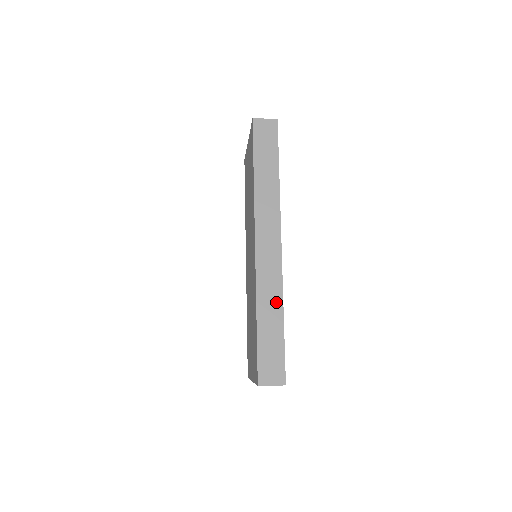
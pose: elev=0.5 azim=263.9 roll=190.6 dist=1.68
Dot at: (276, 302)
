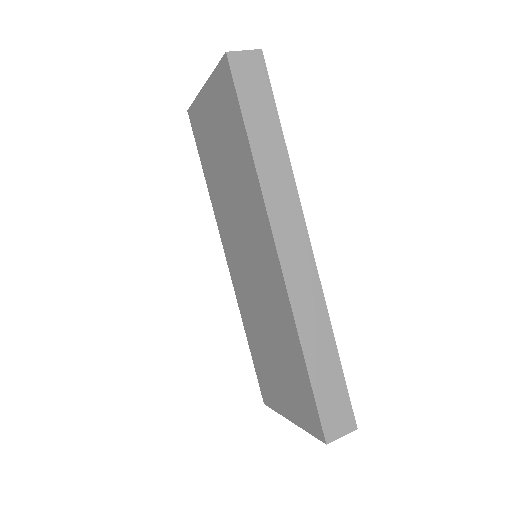
Dot at: (322, 326)
